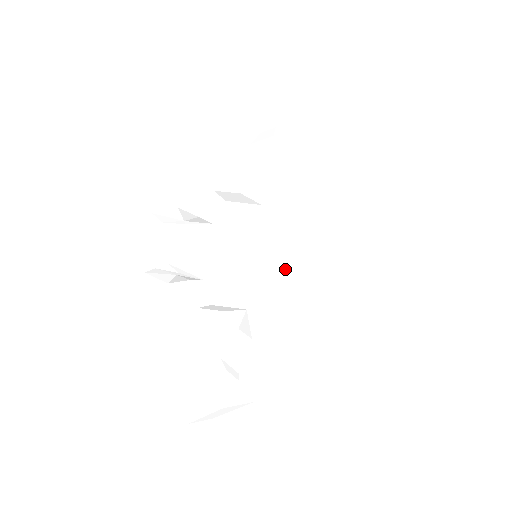
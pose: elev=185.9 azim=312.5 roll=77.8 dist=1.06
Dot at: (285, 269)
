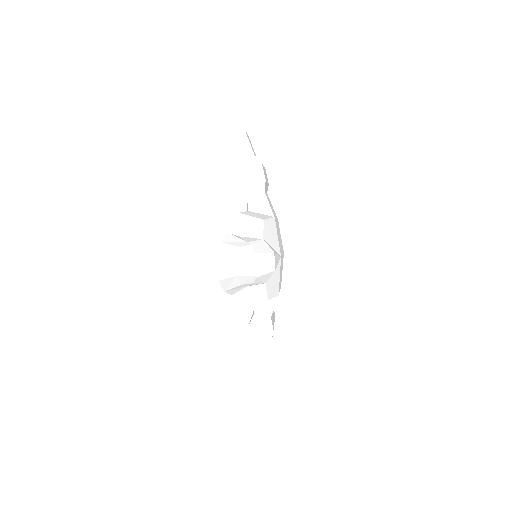
Dot at: (282, 260)
